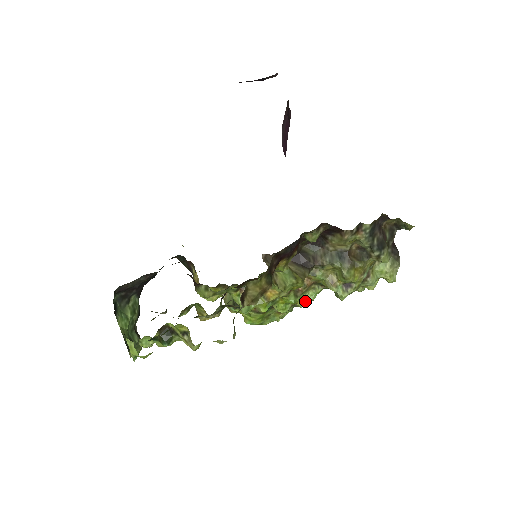
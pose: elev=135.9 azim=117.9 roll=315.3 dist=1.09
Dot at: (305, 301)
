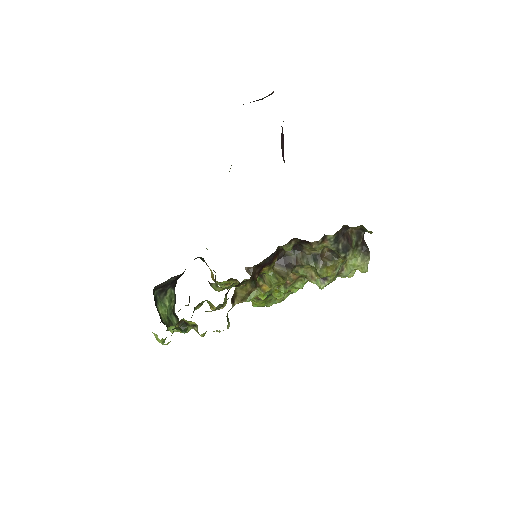
Dot at: (297, 289)
